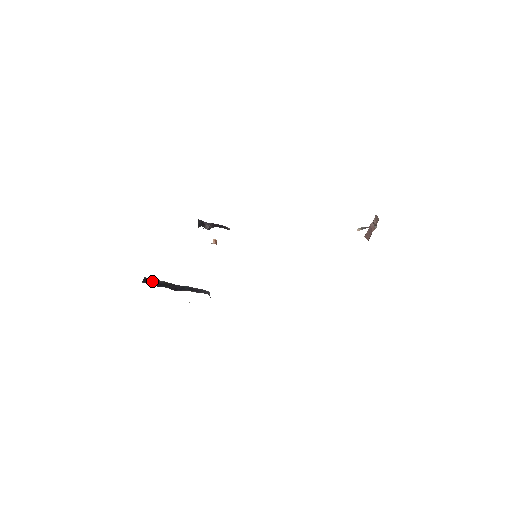
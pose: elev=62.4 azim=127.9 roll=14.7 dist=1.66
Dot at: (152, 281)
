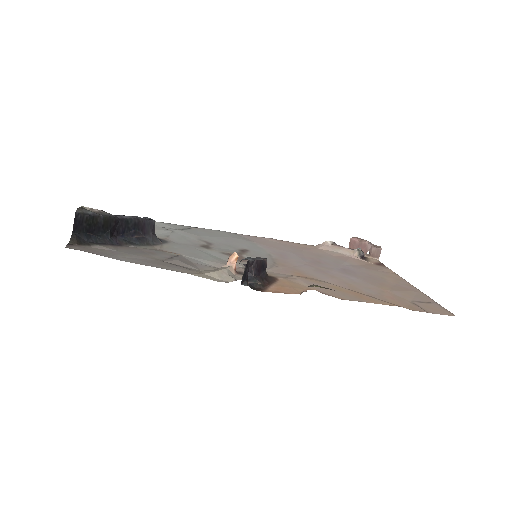
Dot at: (88, 224)
